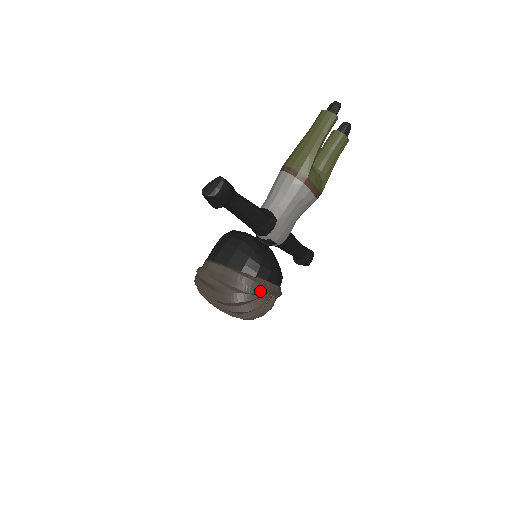
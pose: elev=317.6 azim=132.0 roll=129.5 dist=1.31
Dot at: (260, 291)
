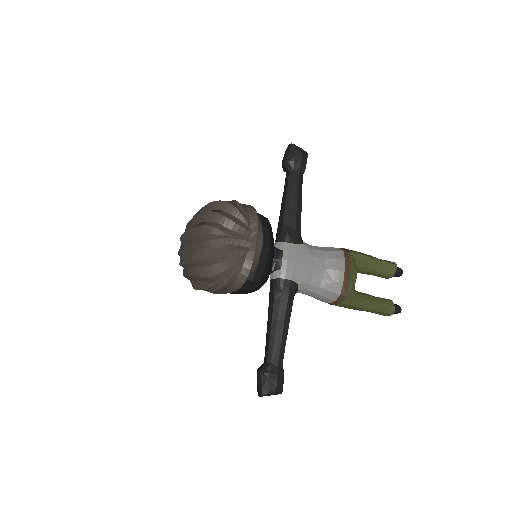
Dot at: (250, 218)
